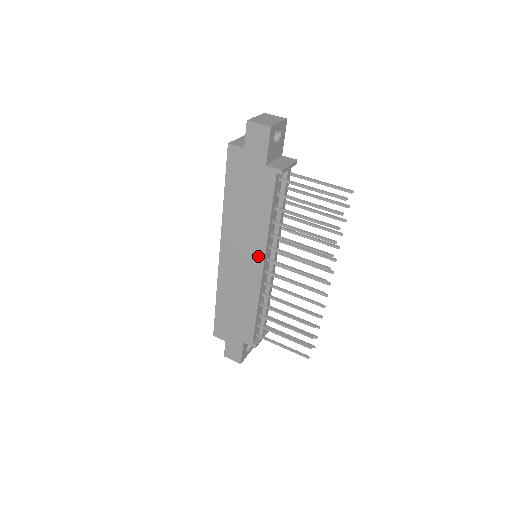
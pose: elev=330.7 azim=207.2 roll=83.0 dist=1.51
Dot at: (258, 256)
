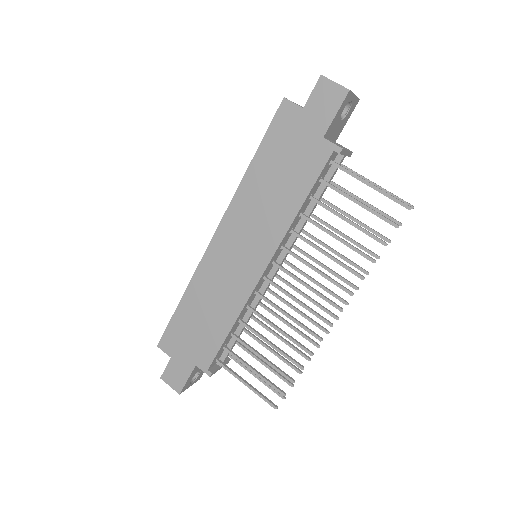
Dot at: (264, 252)
